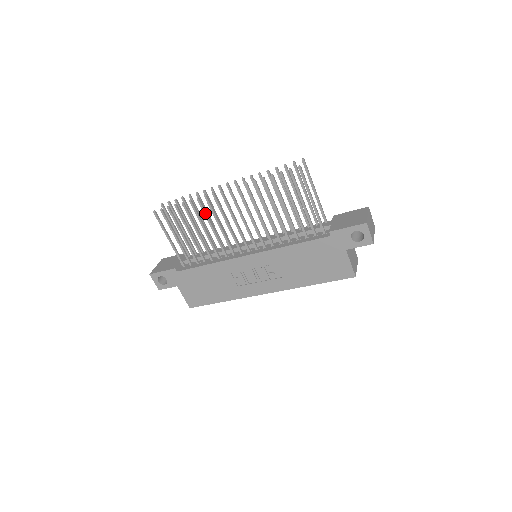
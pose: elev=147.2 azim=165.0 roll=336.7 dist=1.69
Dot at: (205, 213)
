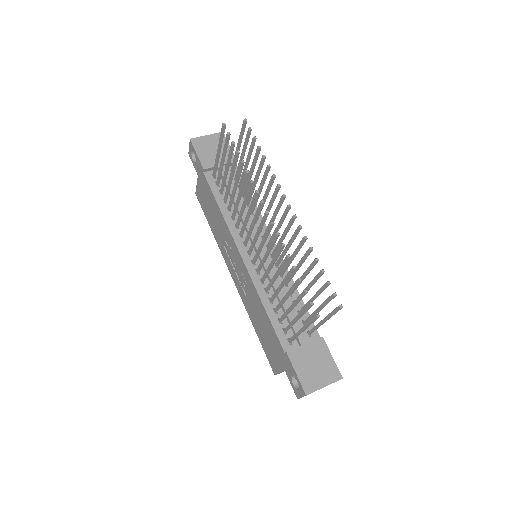
Dot at: (247, 194)
